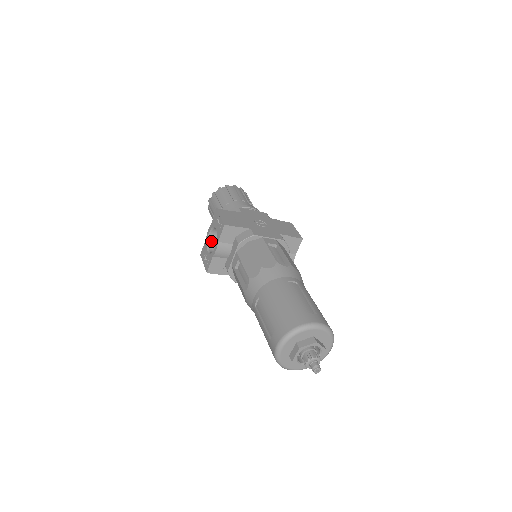
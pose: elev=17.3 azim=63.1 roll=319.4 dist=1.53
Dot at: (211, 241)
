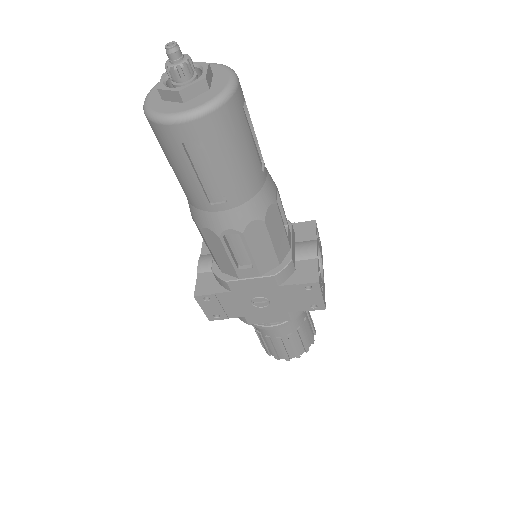
Dot at: occluded
